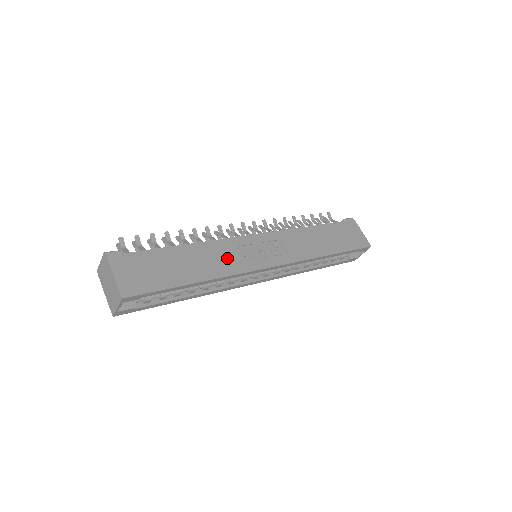
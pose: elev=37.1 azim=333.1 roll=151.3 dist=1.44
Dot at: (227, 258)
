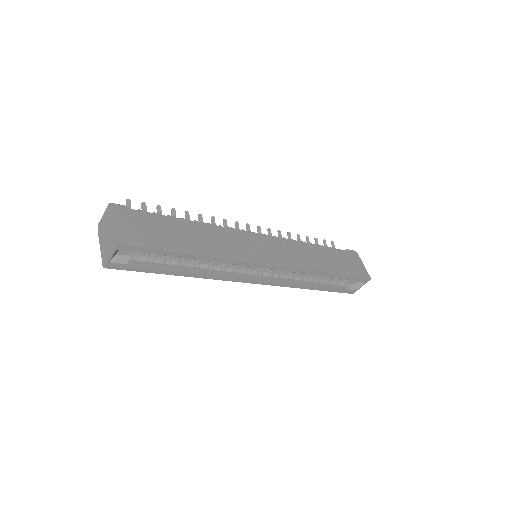
Dot at: (228, 244)
